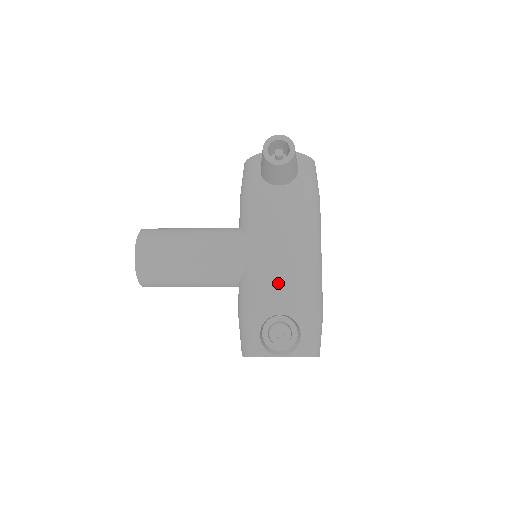
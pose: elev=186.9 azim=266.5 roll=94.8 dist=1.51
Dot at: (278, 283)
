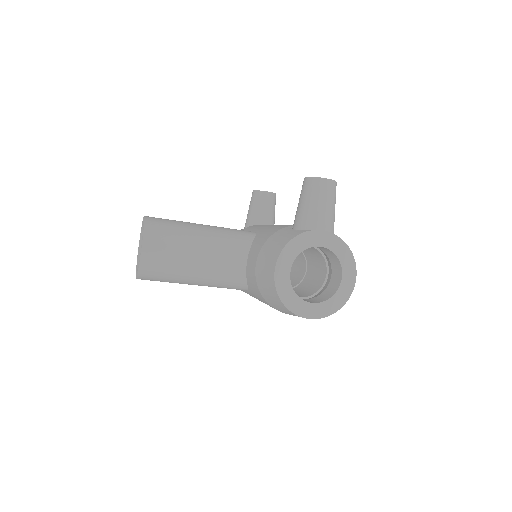
Dot at: occluded
